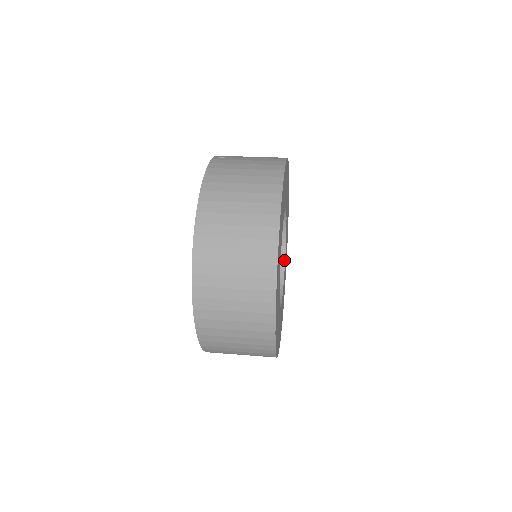
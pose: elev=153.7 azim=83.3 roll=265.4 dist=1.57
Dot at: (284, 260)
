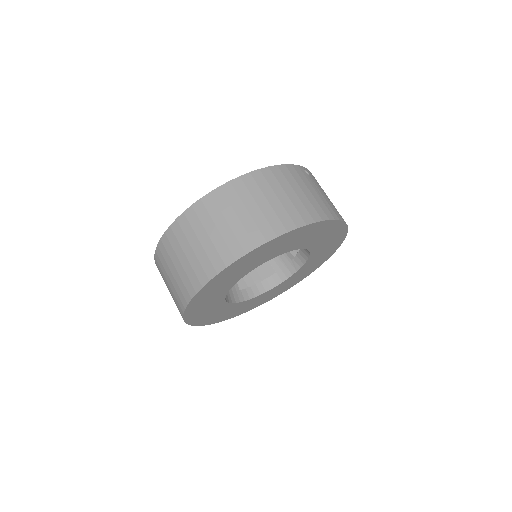
Dot at: (276, 285)
